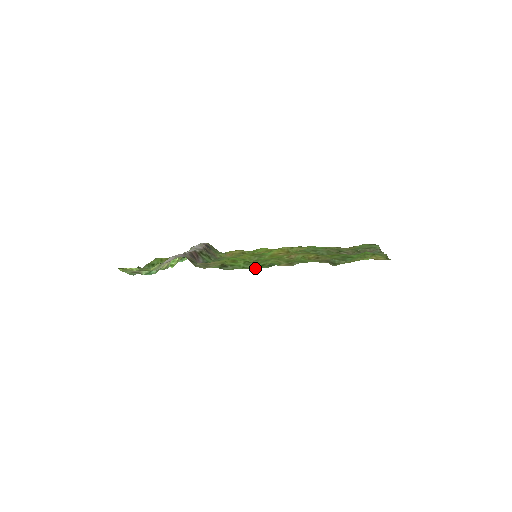
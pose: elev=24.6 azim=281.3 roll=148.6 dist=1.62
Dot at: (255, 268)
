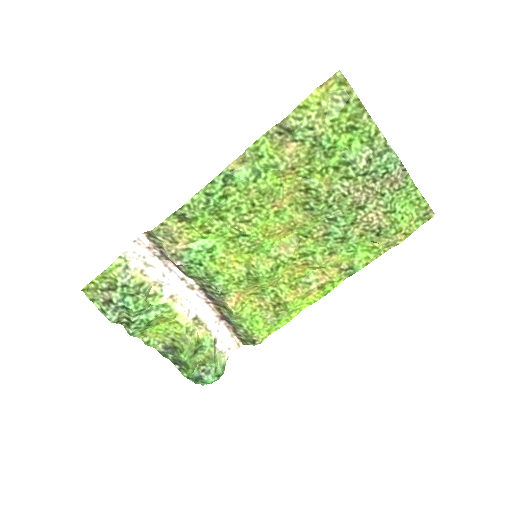
Dot at: (209, 190)
